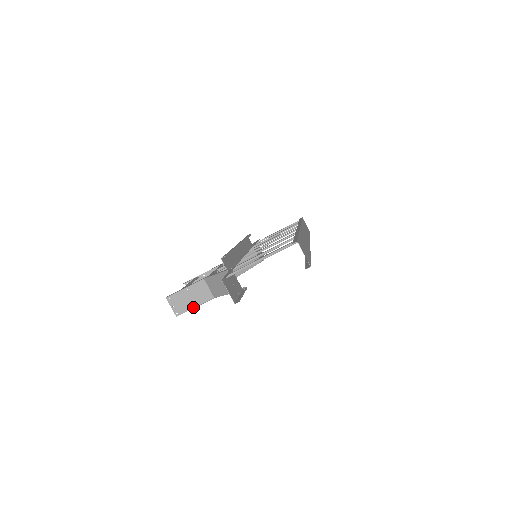
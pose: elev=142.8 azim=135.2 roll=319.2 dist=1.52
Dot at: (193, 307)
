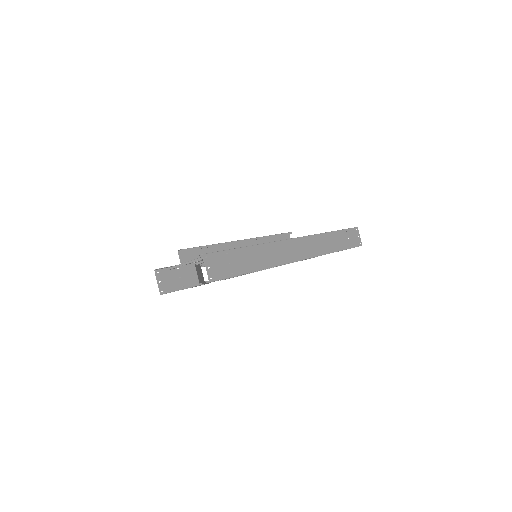
Dot at: occluded
